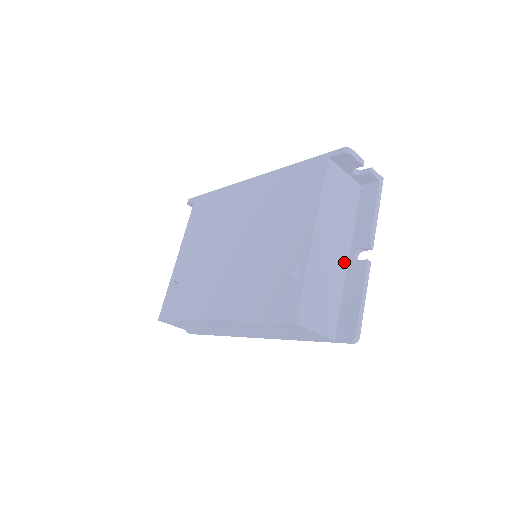
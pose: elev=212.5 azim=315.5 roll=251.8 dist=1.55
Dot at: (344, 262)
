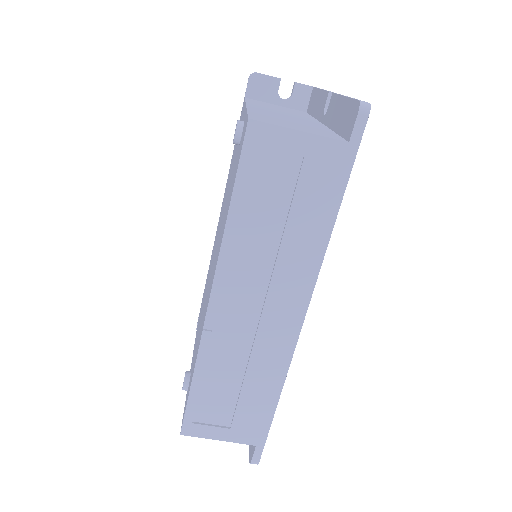
Dot at: (316, 123)
